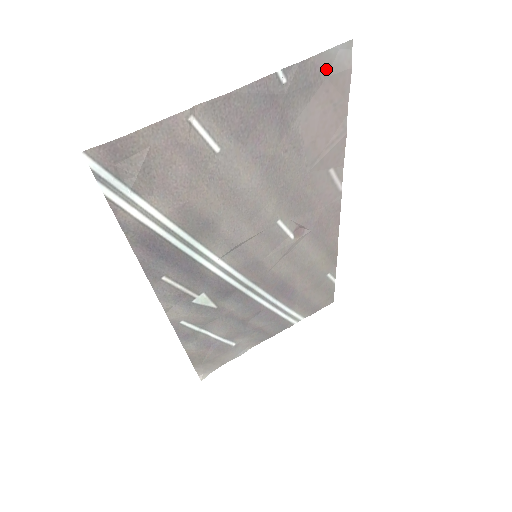
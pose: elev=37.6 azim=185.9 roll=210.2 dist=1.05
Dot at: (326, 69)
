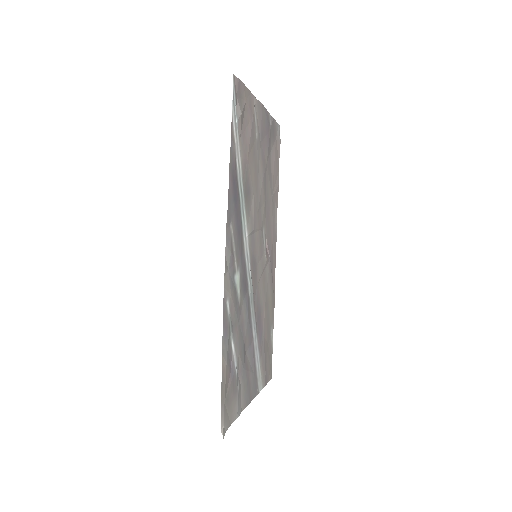
Dot at: (276, 133)
